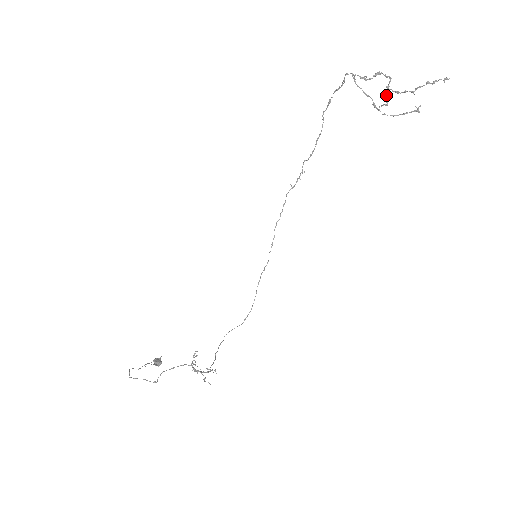
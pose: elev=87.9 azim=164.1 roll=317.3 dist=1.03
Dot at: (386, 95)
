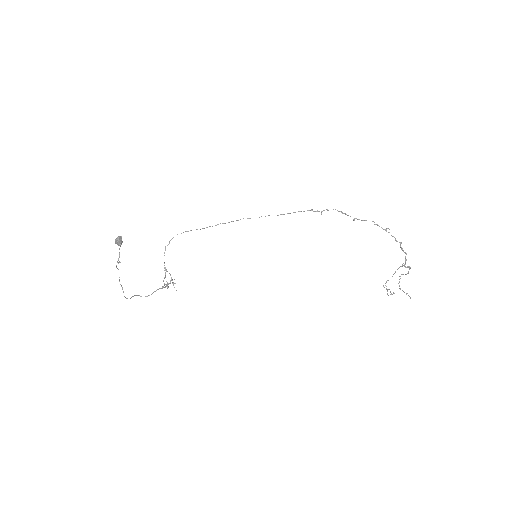
Dot at: occluded
